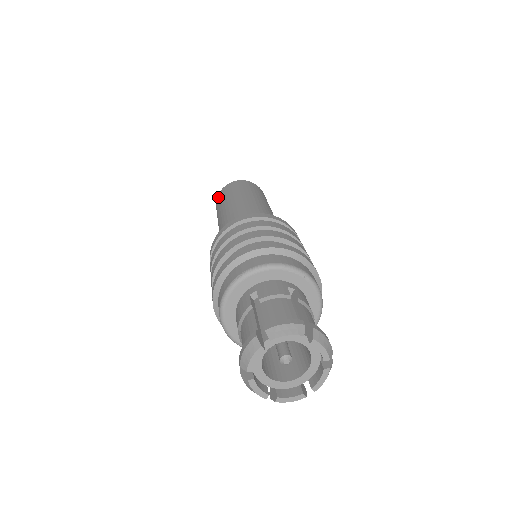
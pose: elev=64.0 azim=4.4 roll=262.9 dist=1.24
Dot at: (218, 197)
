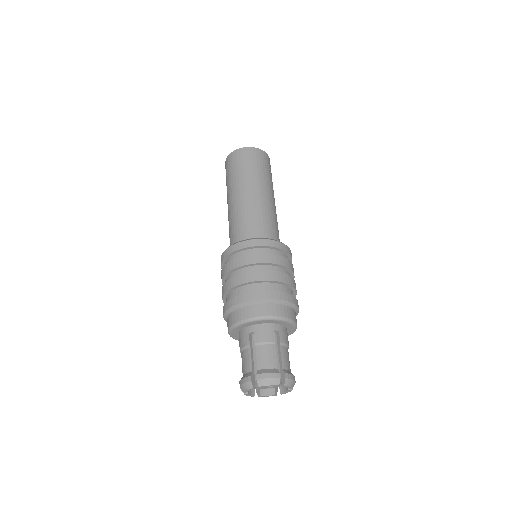
Dot at: (228, 161)
